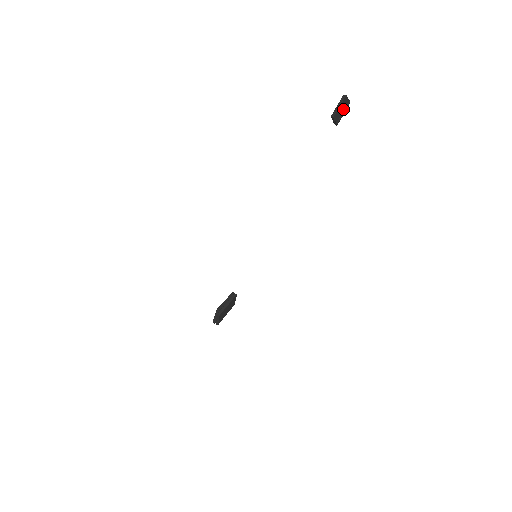
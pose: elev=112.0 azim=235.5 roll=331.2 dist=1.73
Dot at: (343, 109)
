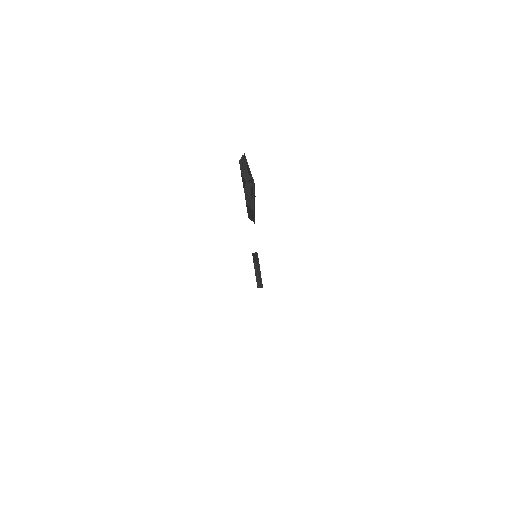
Dot at: occluded
